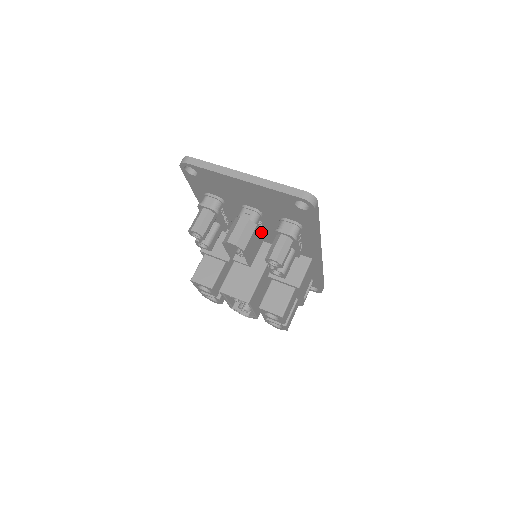
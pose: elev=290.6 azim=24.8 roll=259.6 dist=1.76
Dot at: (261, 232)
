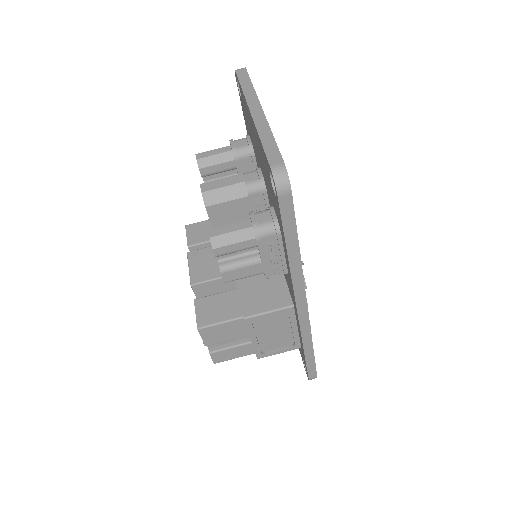
Dot at: occluded
